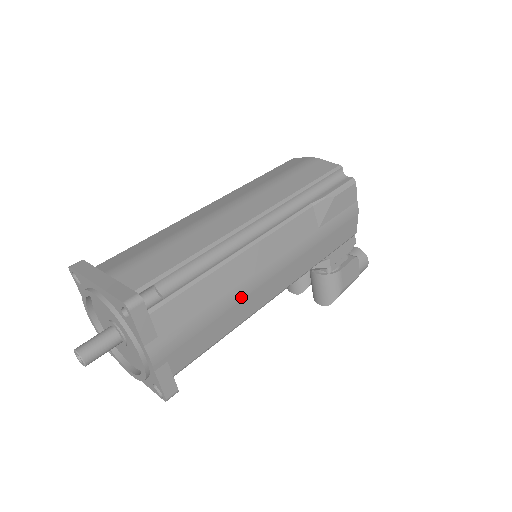
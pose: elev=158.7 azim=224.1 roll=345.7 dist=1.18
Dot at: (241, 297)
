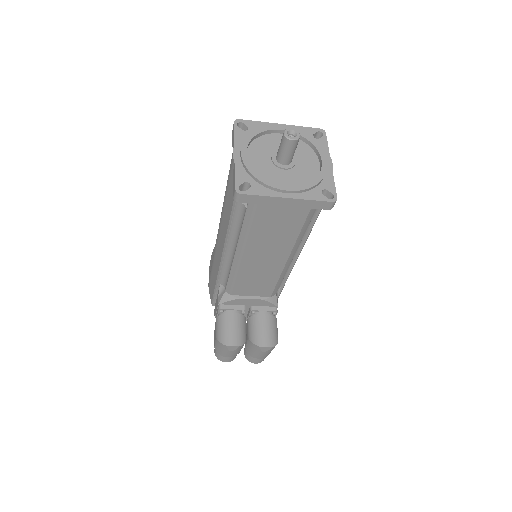
Dot at: occluded
